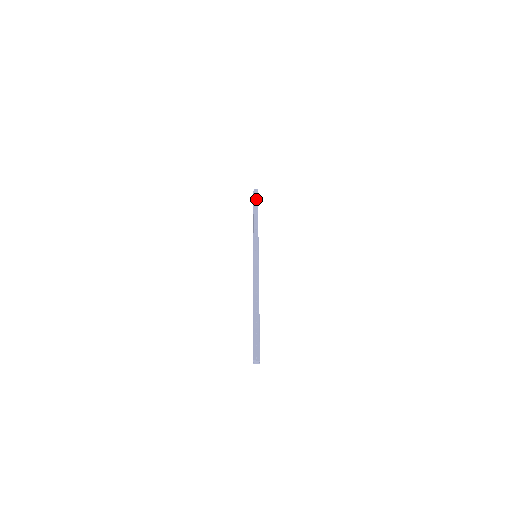
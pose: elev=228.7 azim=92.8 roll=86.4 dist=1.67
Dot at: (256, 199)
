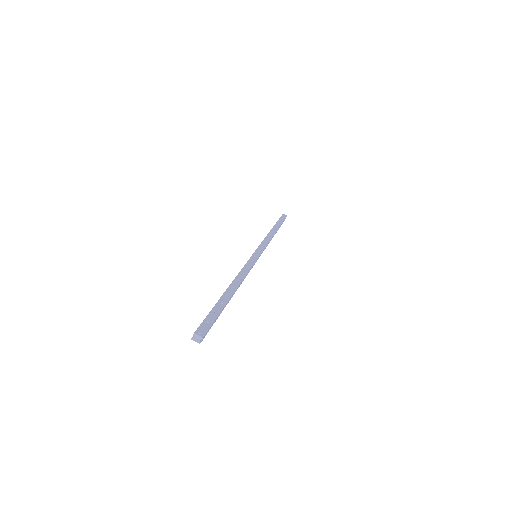
Dot at: (281, 220)
